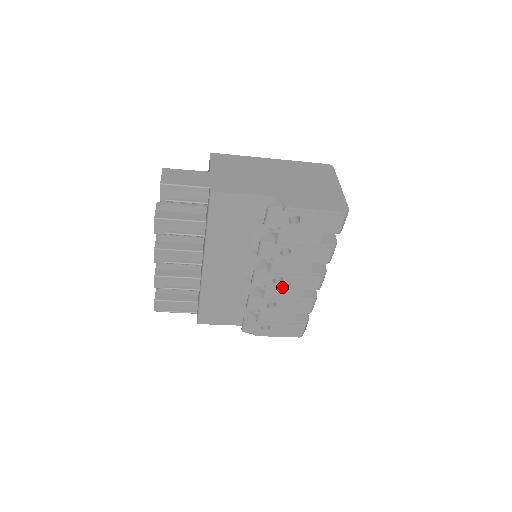
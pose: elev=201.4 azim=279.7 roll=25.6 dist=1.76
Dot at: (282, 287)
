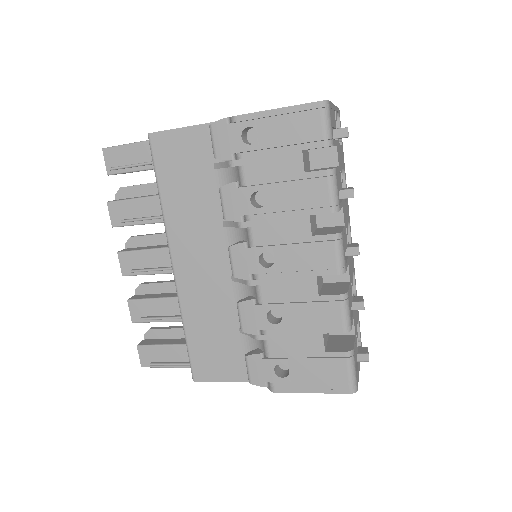
Dot at: (279, 275)
